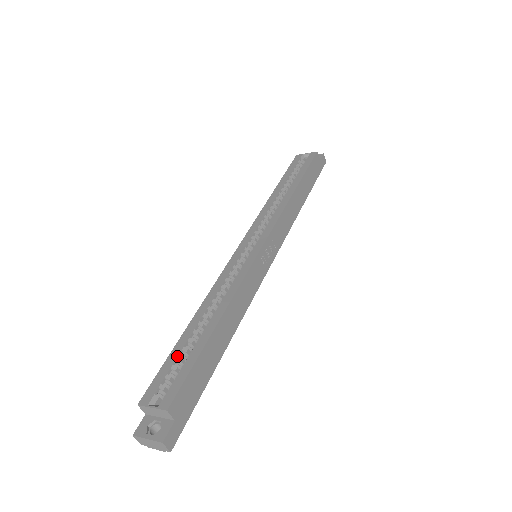
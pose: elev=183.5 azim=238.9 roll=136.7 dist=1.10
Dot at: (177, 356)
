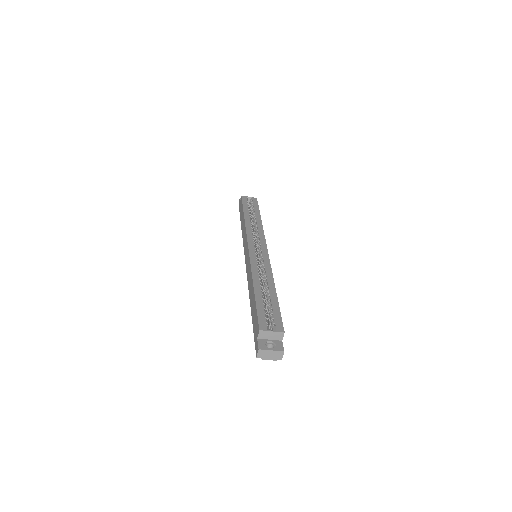
Dot at: (263, 305)
